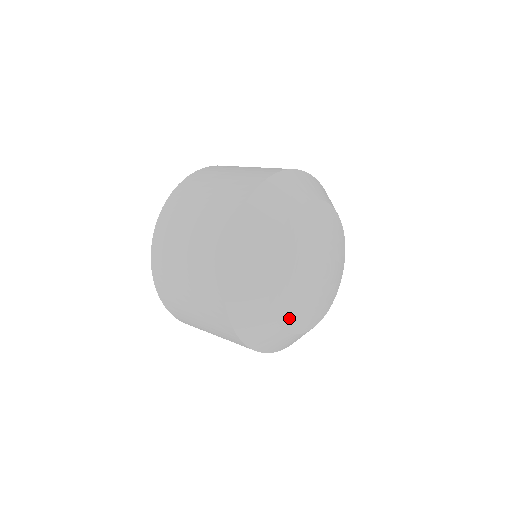
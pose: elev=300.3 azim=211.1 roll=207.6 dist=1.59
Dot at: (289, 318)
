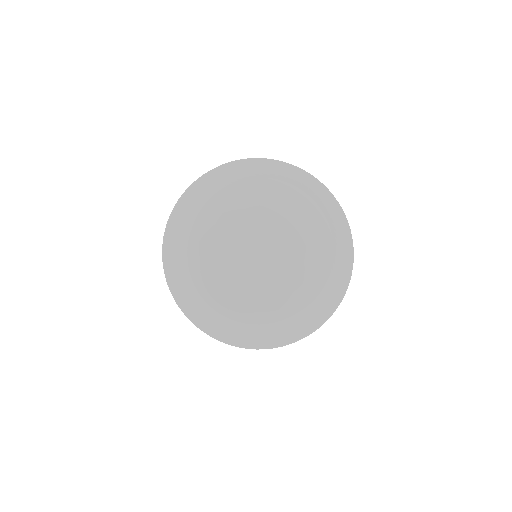
Dot at: (216, 289)
